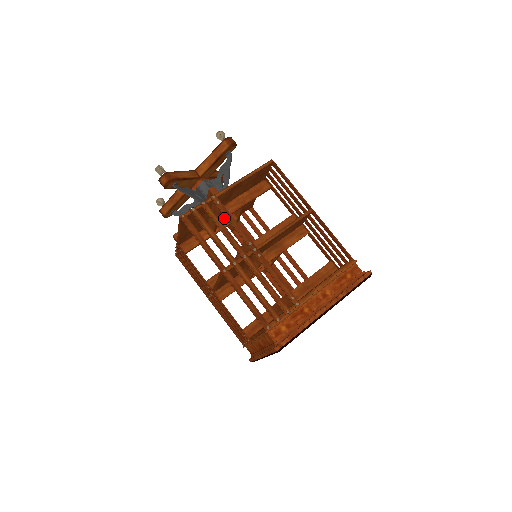
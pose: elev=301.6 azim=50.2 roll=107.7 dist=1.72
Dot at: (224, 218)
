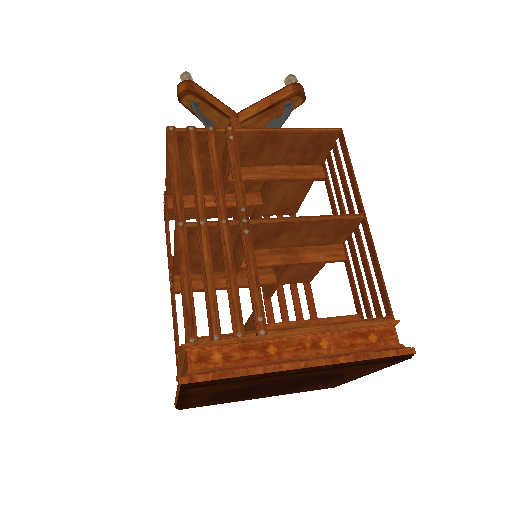
Dot at: occluded
